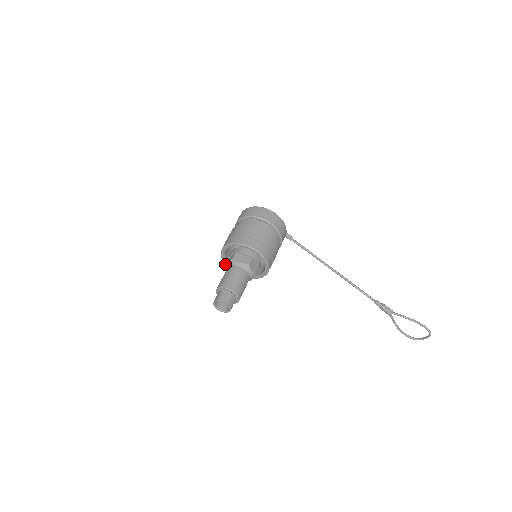
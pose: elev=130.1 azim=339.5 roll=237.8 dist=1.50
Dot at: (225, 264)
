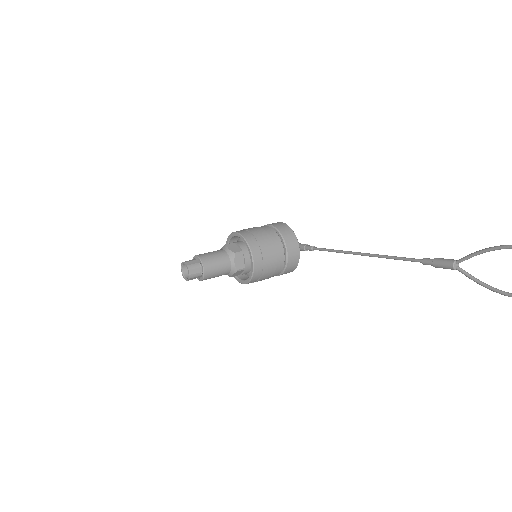
Dot at: occluded
